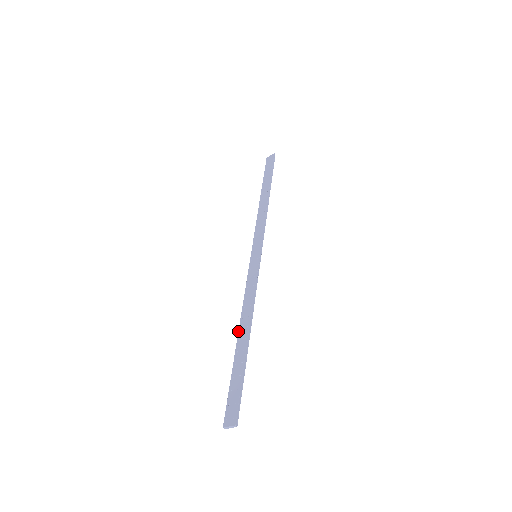
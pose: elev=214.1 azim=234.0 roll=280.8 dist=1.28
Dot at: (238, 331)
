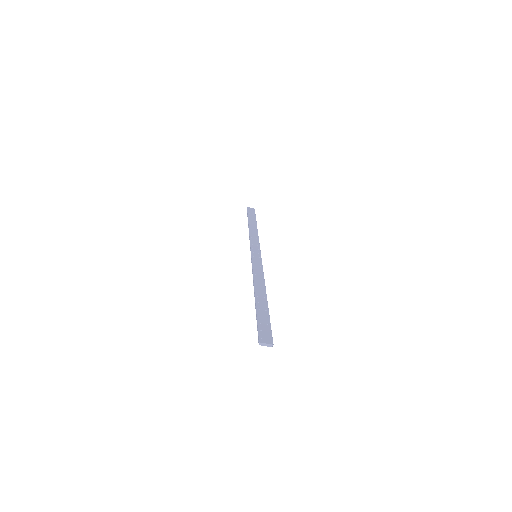
Dot at: (255, 291)
